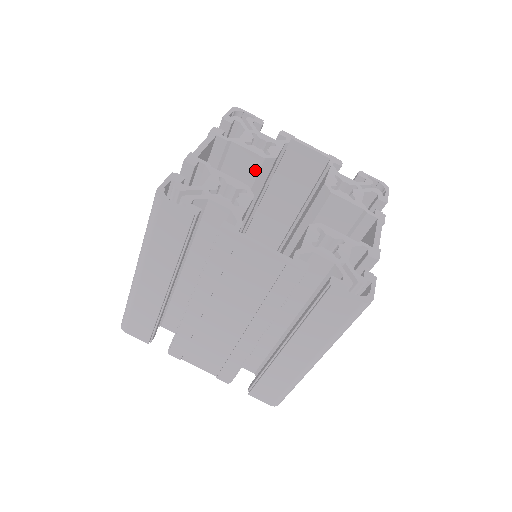
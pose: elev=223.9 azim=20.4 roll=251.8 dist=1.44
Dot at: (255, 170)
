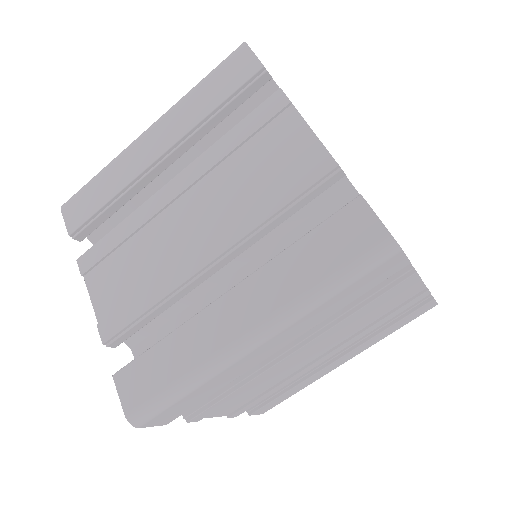
Dot at: occluded
